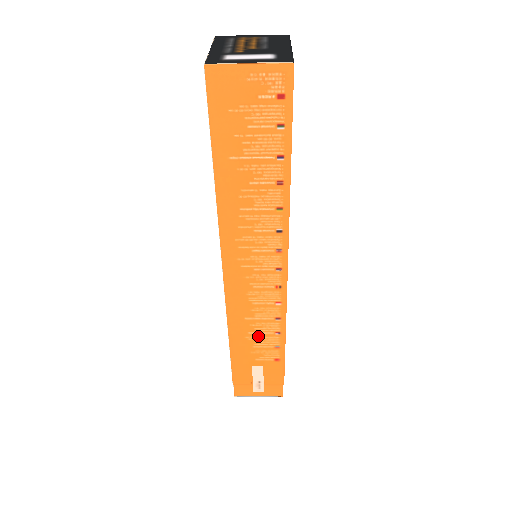
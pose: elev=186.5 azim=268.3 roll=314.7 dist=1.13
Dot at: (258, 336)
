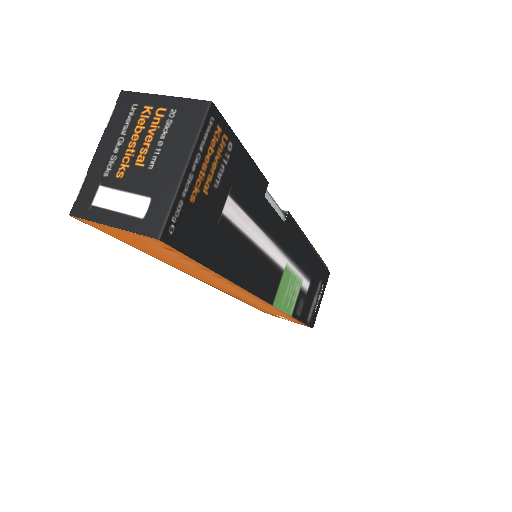
Dot at: (268, 309)
